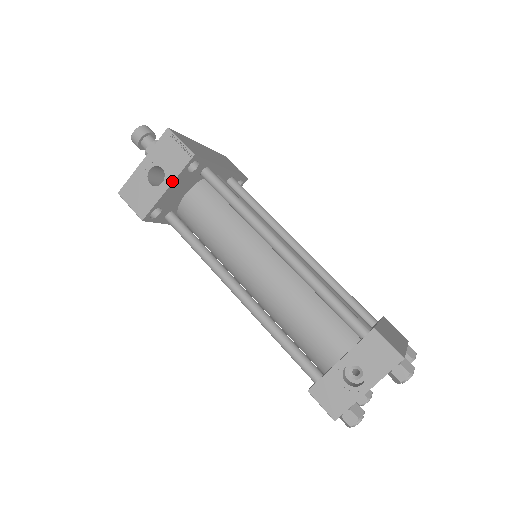
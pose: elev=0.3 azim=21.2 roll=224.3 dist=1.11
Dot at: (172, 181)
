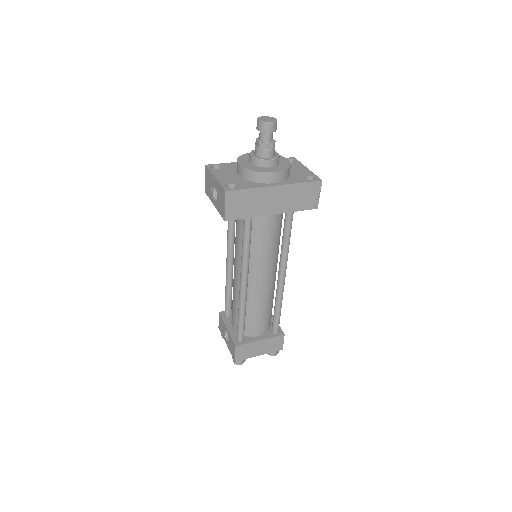
Dot at: (216, 208)
